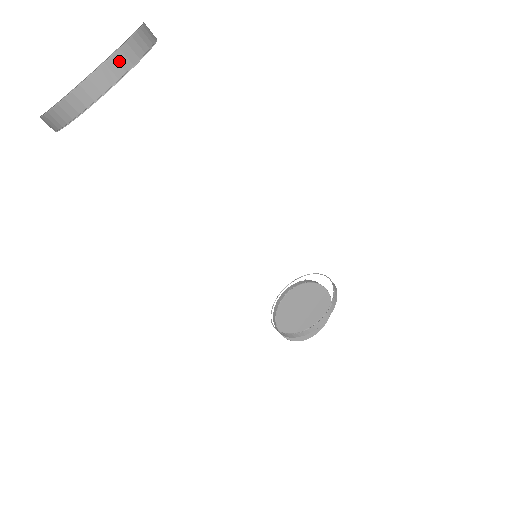
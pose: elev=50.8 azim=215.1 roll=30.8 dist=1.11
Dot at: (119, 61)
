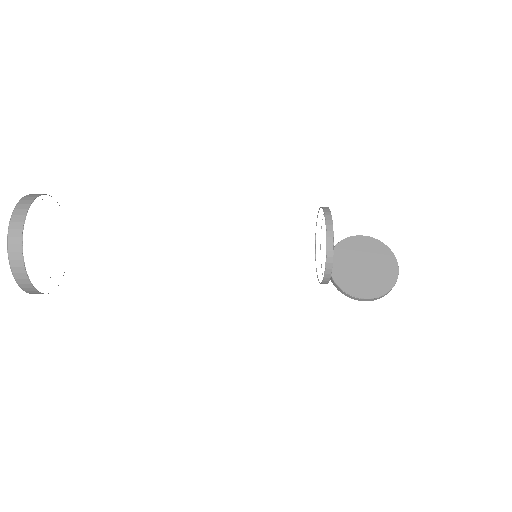
Dot at: (20, 209)
